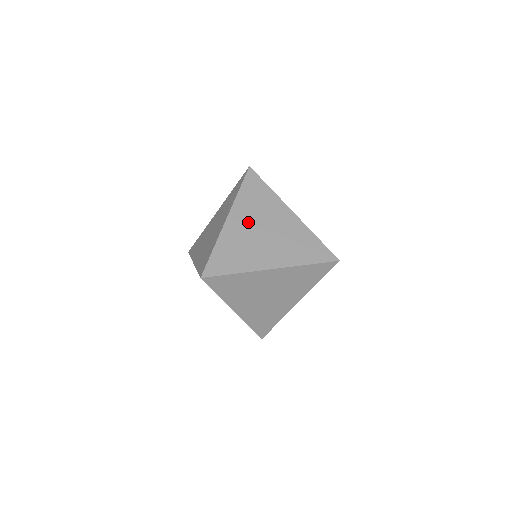
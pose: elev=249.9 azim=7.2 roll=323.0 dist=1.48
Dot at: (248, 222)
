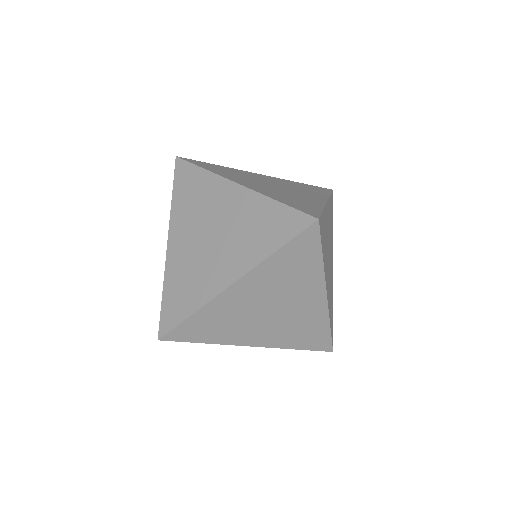
Dot at: (254, 183)
